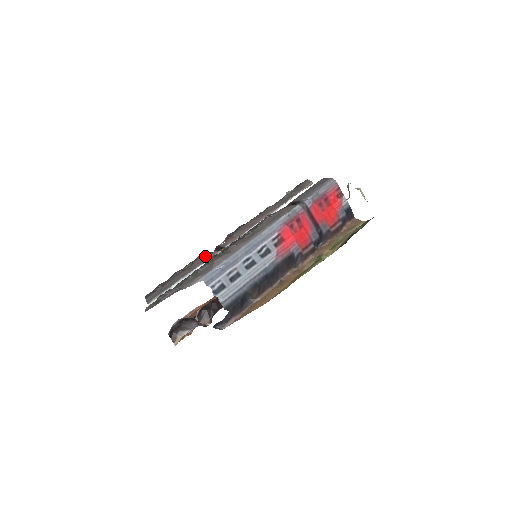
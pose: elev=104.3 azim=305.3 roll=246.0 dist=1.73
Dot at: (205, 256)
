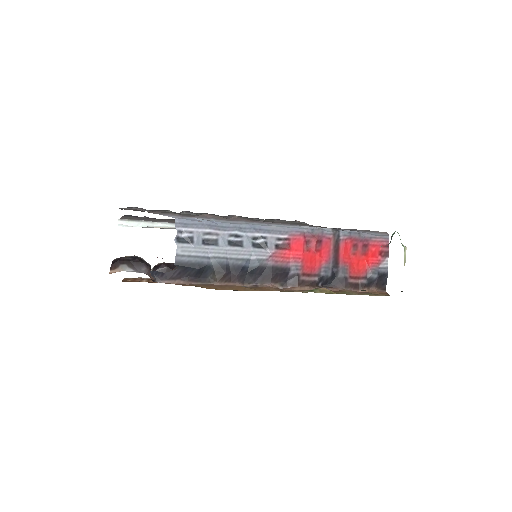
Dot at: occluded
